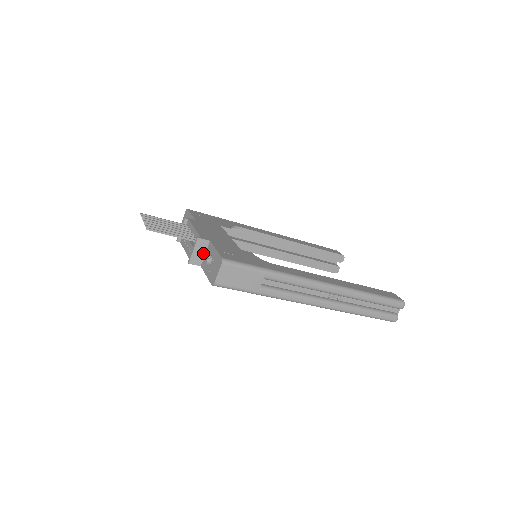
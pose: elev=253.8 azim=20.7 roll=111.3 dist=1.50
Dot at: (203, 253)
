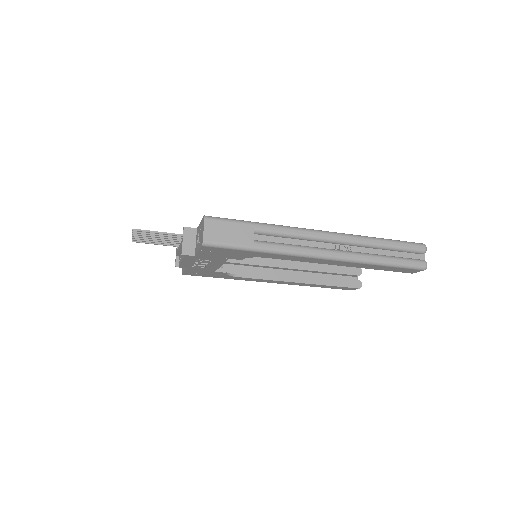
Dot at: (193, 242)
